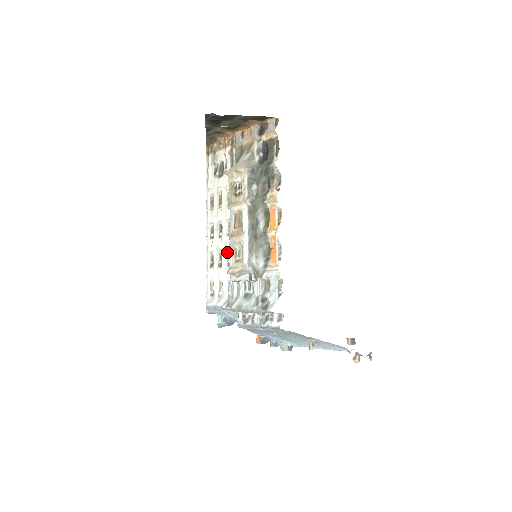
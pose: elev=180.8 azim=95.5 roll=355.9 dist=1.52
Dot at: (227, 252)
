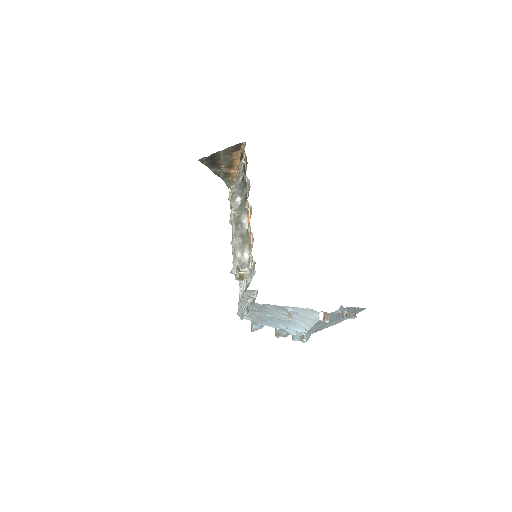
Dot at: occluded
